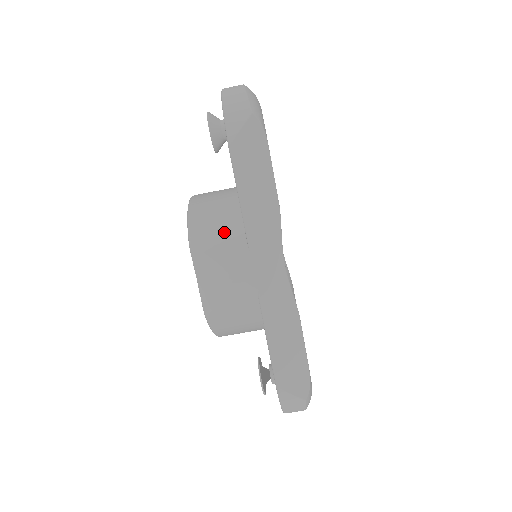
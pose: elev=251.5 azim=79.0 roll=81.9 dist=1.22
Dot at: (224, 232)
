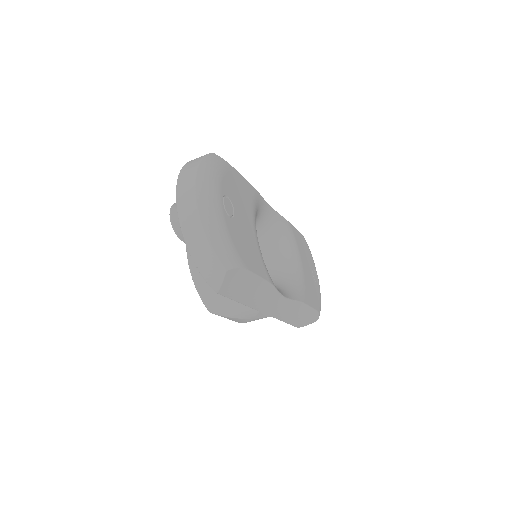
Dot at: (233, 304)
